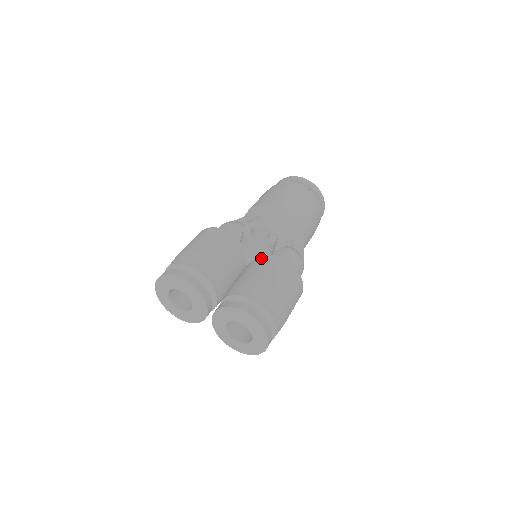
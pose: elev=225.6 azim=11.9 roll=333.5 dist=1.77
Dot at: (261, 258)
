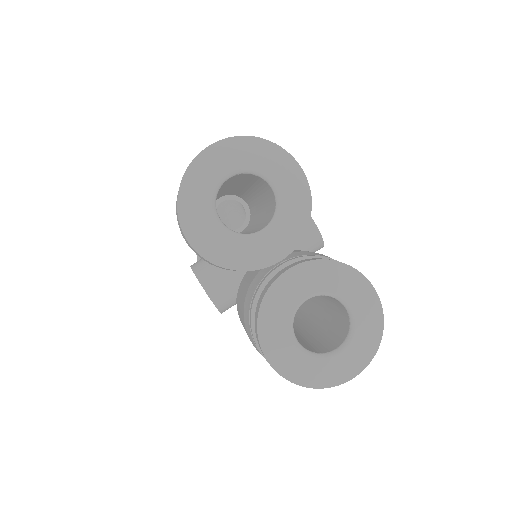
Dot at: occluded
